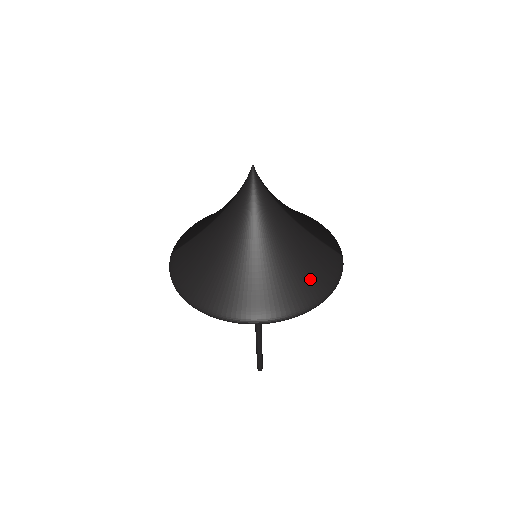
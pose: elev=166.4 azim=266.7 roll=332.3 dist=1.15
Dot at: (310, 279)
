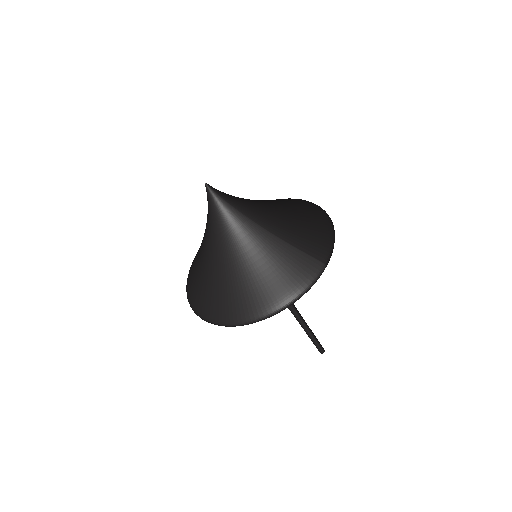
Dot at: (265, 290)
